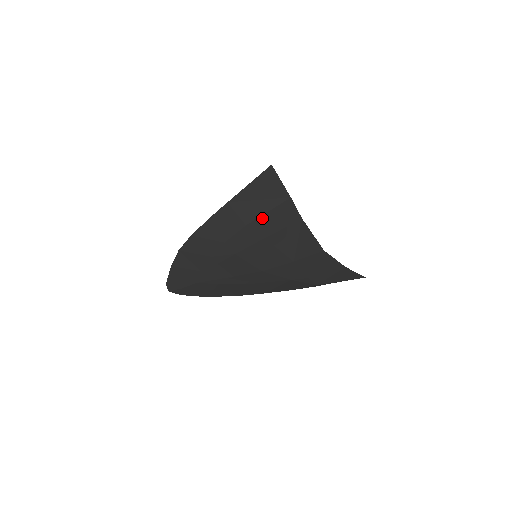
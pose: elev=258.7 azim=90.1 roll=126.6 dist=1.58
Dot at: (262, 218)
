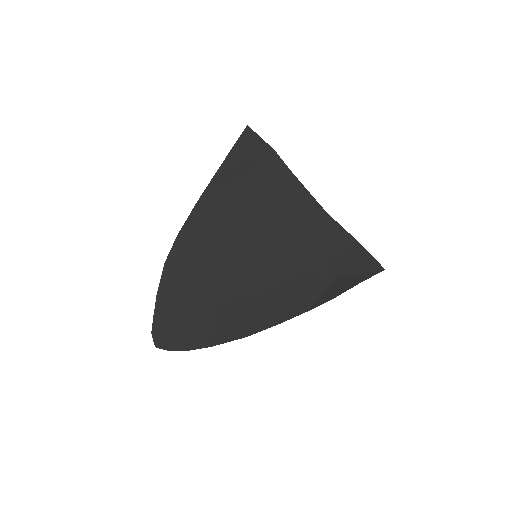
Dot at: (252, 181)
